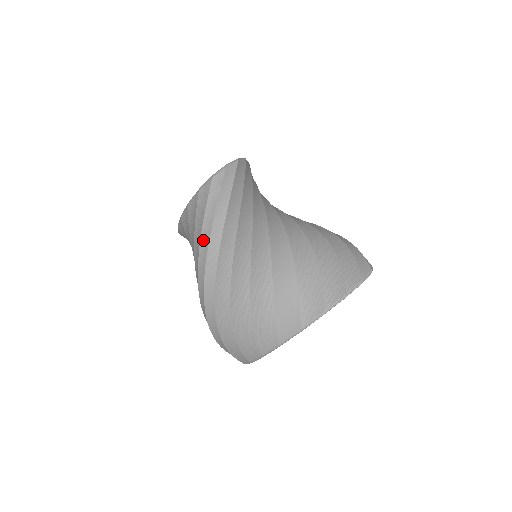
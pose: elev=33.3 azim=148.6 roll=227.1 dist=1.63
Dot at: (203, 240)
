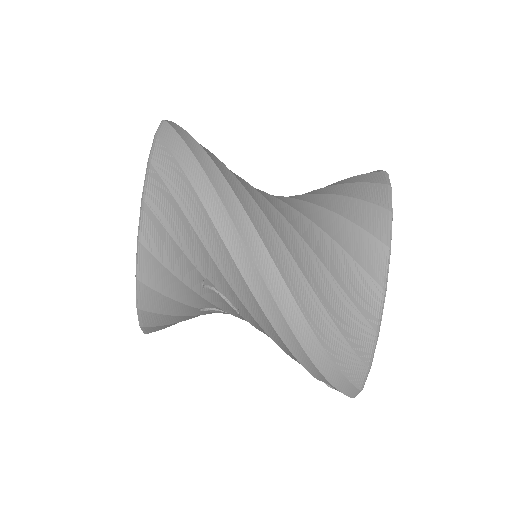
Dot at: (203, 193)
